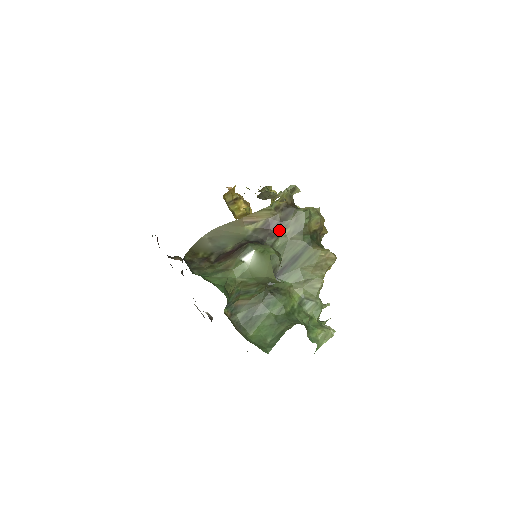
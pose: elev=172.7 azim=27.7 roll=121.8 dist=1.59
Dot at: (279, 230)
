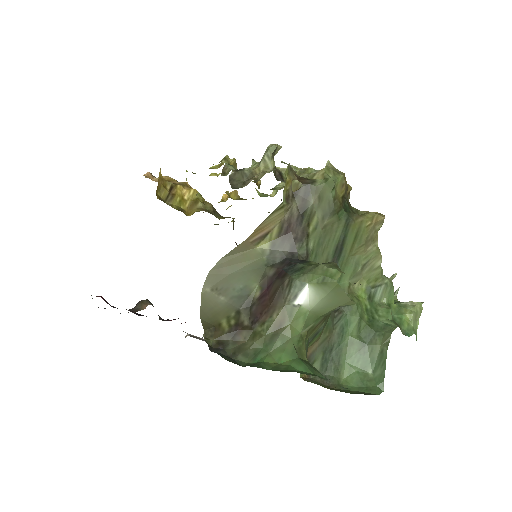
Dot at: (304, 226)
